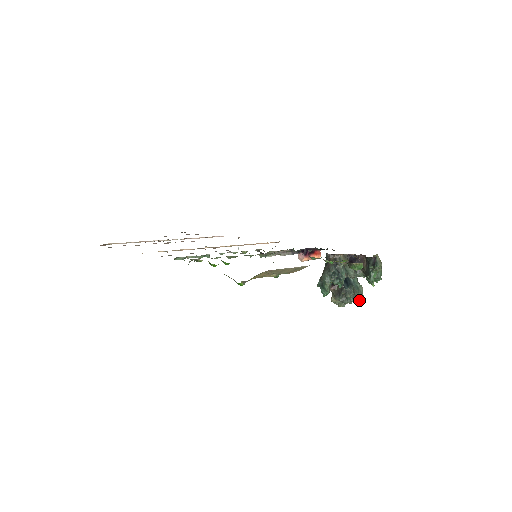
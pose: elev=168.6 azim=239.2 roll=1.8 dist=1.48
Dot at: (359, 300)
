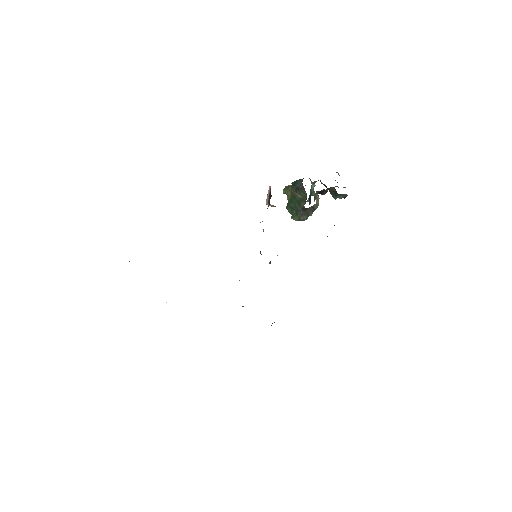
Dot at: occluded
